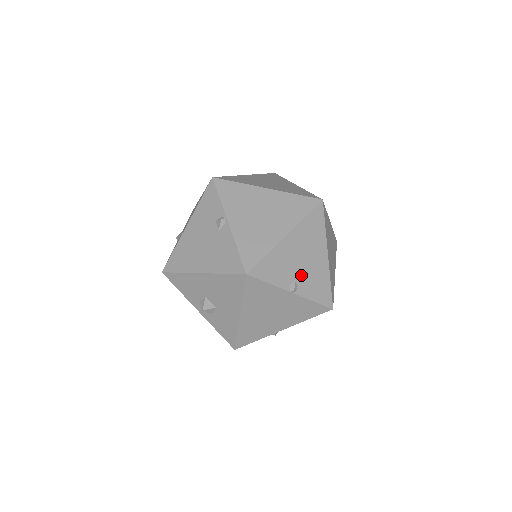
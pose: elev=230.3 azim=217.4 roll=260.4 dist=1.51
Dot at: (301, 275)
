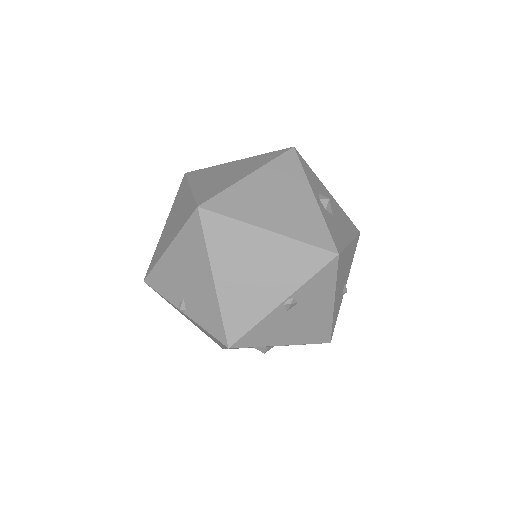
Dot at: (188, 295)
